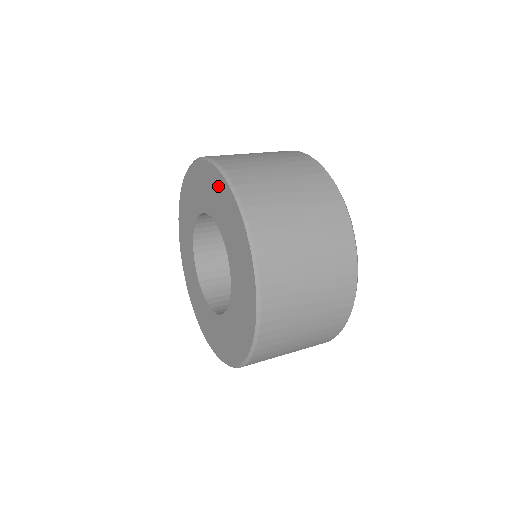
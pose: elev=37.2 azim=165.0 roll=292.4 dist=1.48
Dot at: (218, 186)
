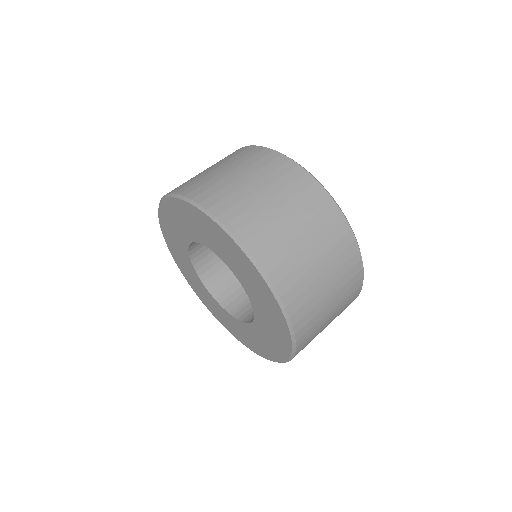
Dot at: (182, 211)
